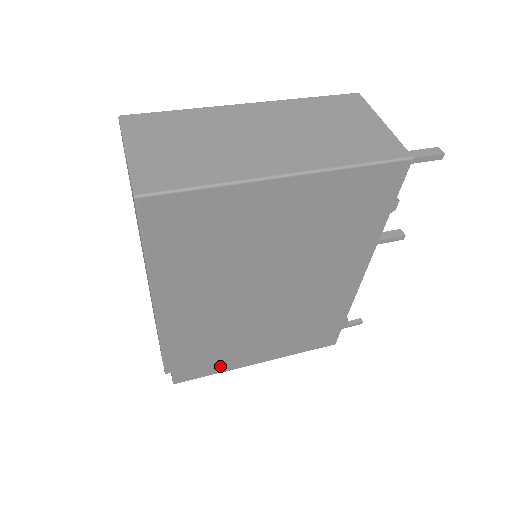
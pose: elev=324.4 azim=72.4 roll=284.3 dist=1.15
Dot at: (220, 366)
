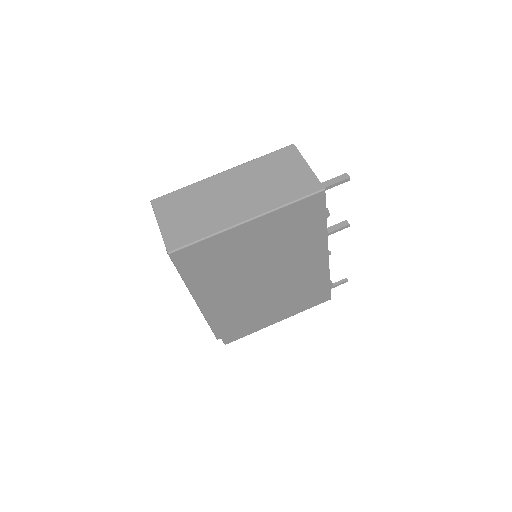
Dot at: (252, 328)
